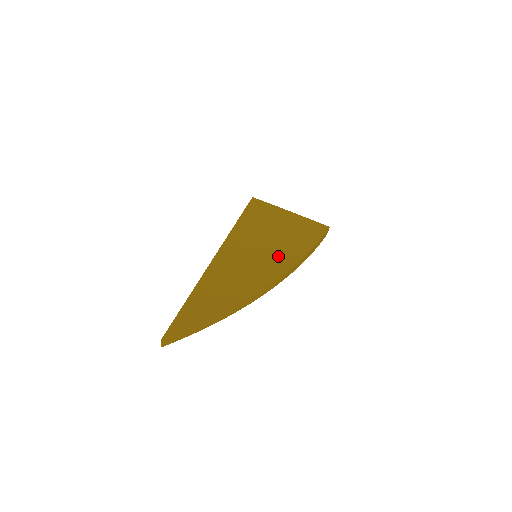
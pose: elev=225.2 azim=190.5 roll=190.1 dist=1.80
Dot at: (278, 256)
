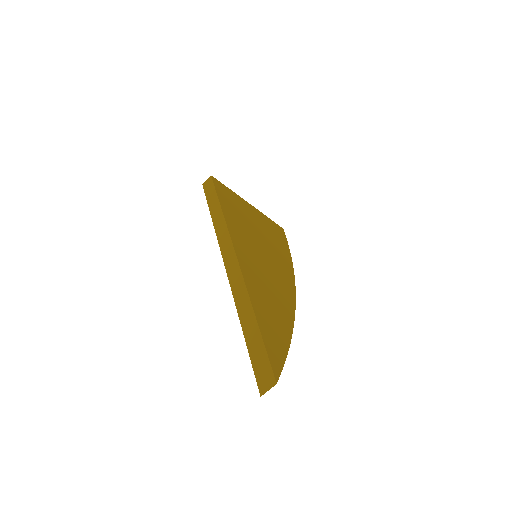
Dot at: (278, 259)
